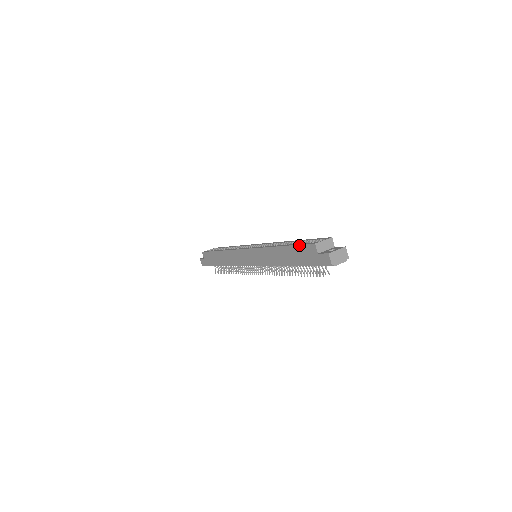
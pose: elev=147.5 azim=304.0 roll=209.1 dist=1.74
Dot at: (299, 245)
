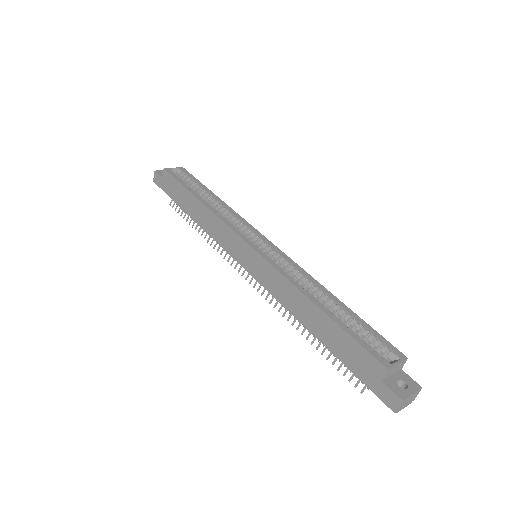
Dot at: (355, 341)
